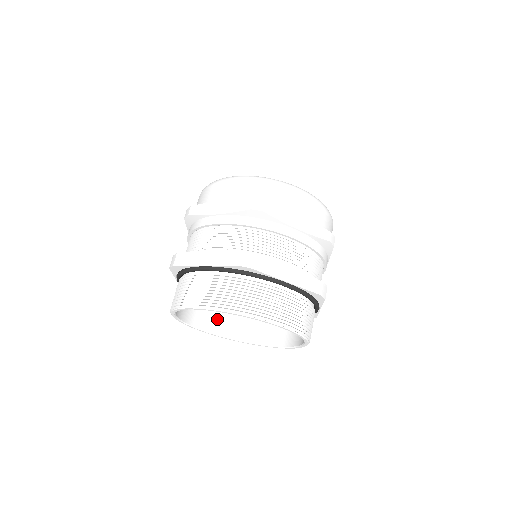
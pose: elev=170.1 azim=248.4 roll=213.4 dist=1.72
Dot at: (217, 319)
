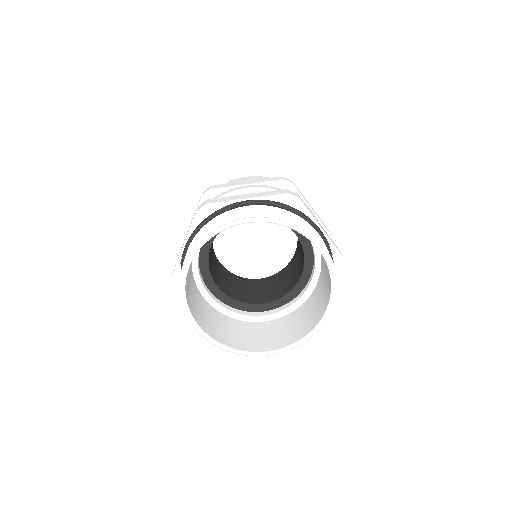
Dot at: (204, 320)
